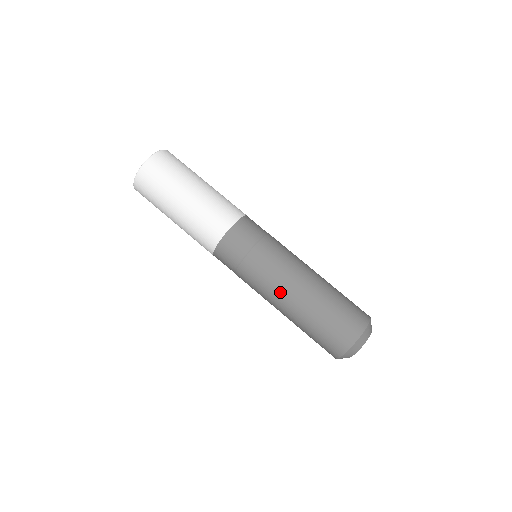
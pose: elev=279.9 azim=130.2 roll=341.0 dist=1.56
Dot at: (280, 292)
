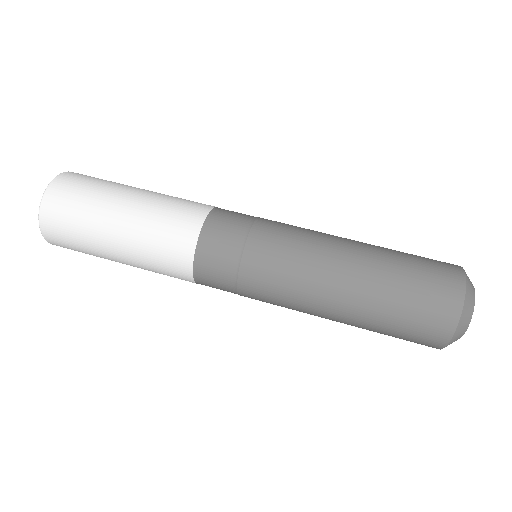
Dot at: (316, 279)
